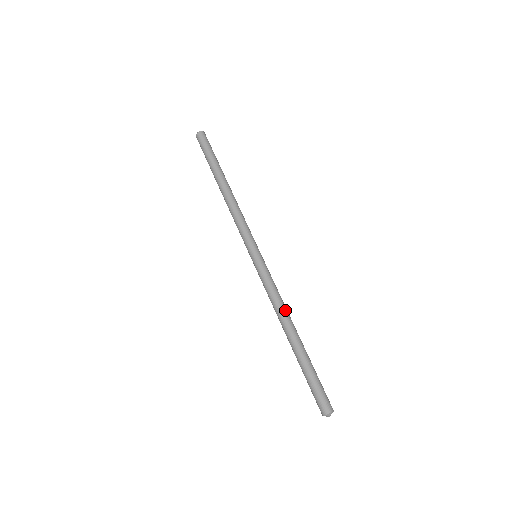
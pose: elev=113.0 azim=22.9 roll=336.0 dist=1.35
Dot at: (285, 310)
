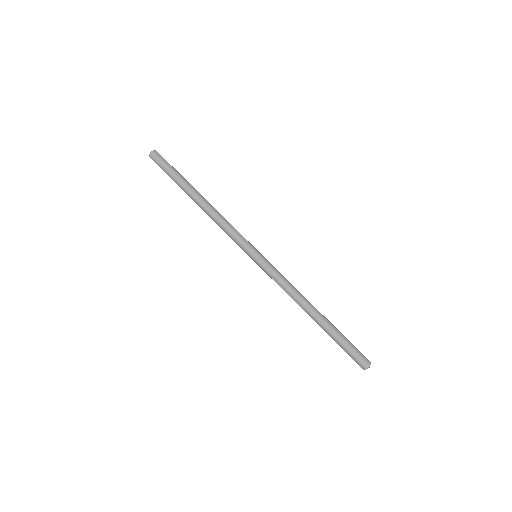
Dot at: (301, 296)
